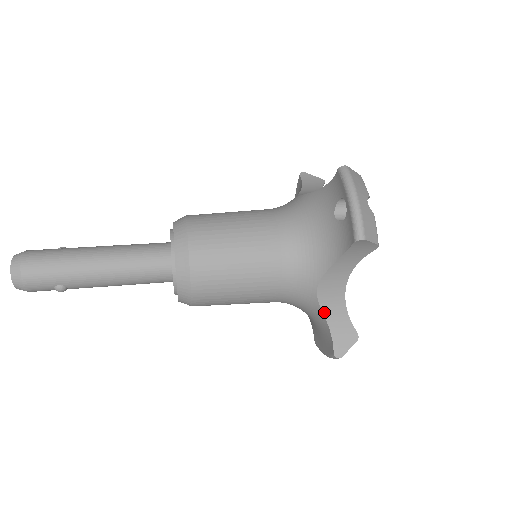
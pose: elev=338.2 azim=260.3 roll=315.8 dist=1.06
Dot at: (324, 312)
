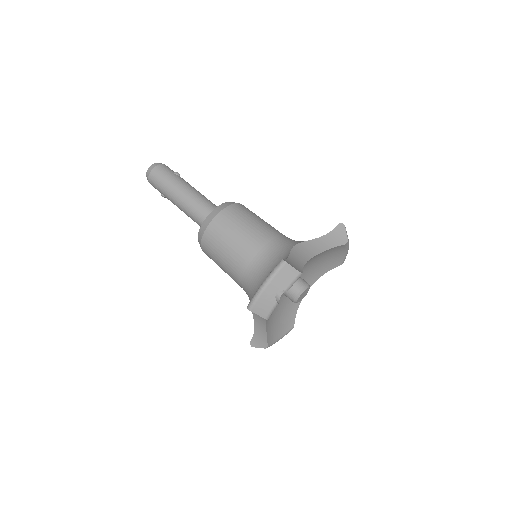
Dot at: (254, 319)
